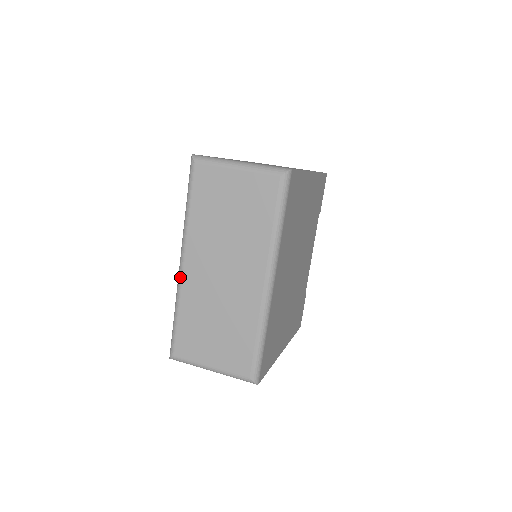
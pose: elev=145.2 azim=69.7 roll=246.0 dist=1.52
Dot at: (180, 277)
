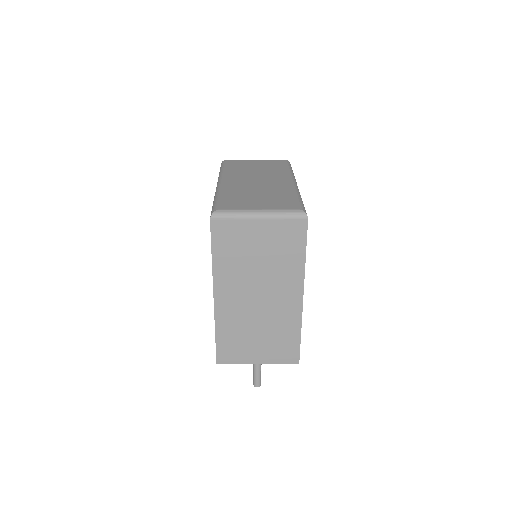
Dot at: (220, 185)
